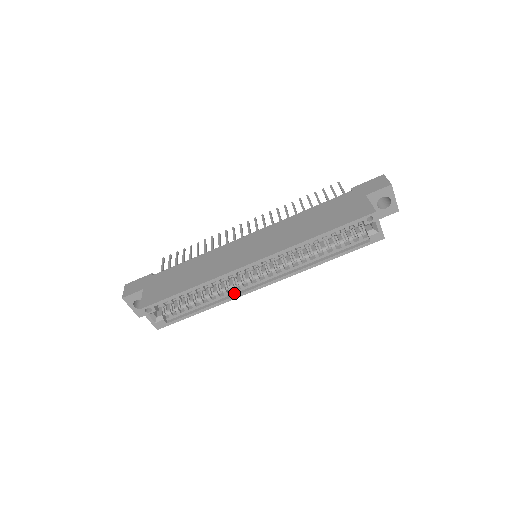
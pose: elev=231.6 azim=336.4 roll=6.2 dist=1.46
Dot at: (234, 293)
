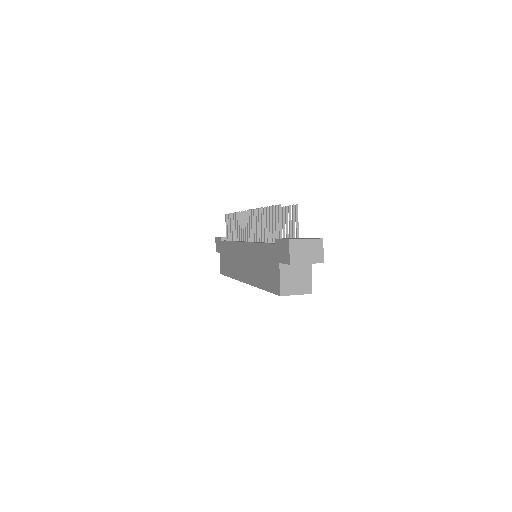
Dot at: occluded
